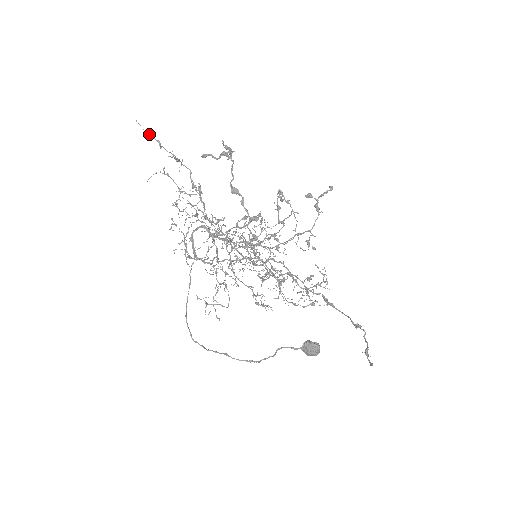
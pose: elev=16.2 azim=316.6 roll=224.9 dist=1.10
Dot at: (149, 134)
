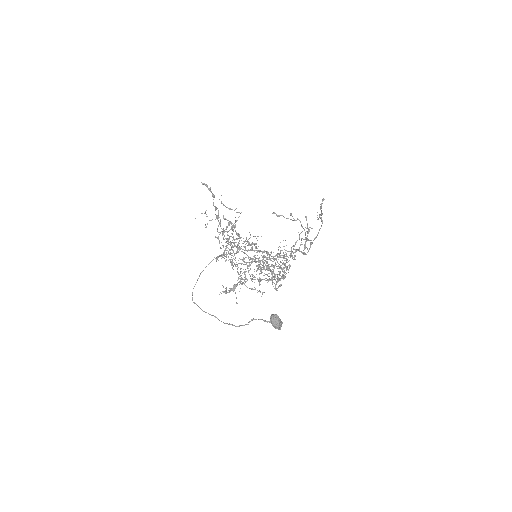
Dot at: (219, 199)
